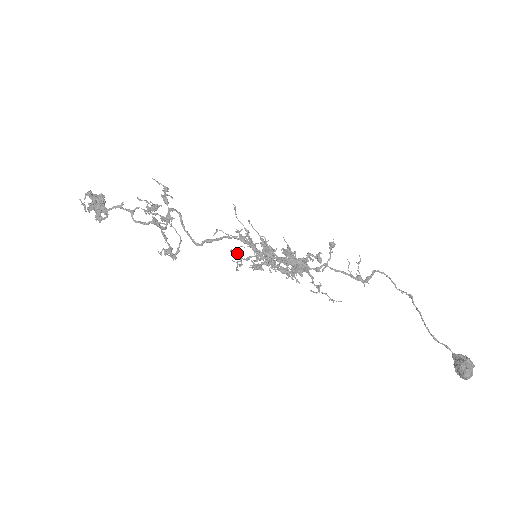
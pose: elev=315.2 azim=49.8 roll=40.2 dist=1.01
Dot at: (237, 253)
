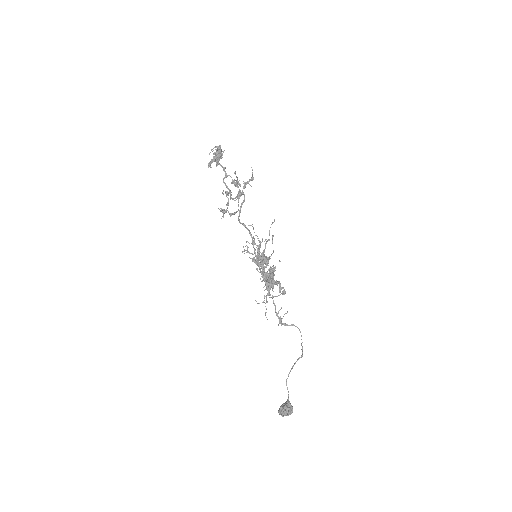
Dot at: (247, 246)
